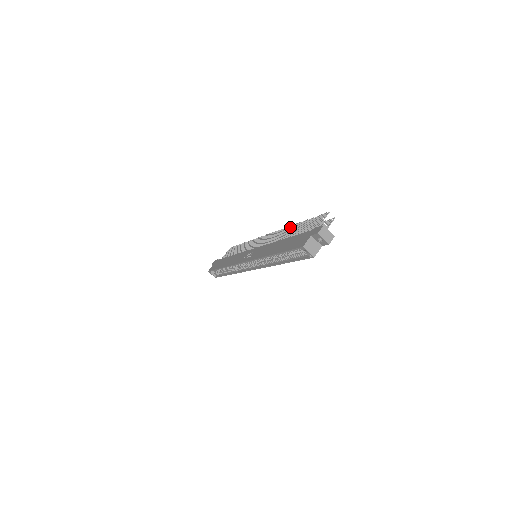
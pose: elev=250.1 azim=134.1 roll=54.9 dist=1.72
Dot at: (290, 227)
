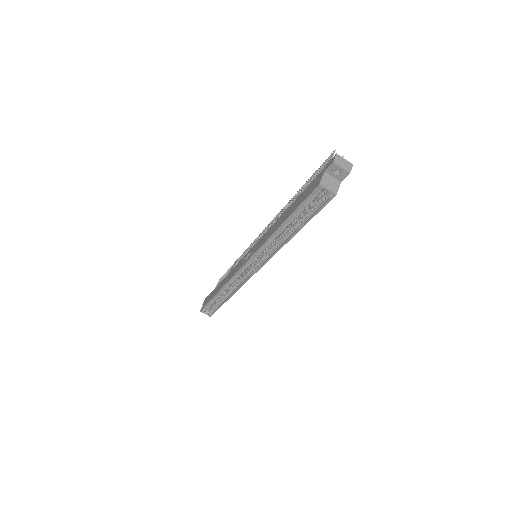
Dot at: (289, 201)
